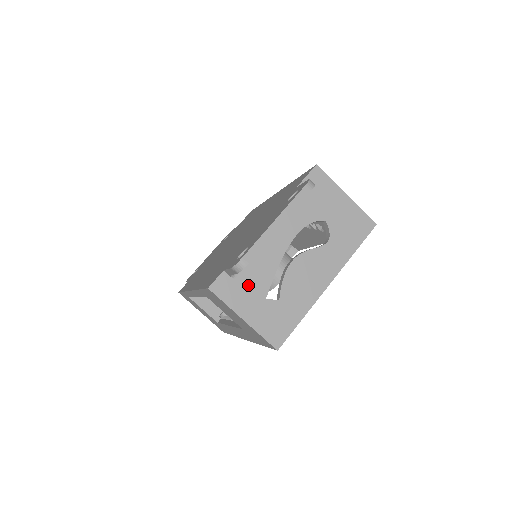
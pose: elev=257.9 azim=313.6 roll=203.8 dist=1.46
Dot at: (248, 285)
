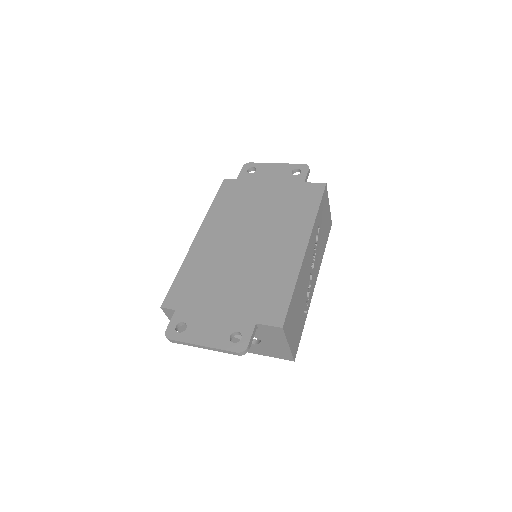
Dot at: occluded
